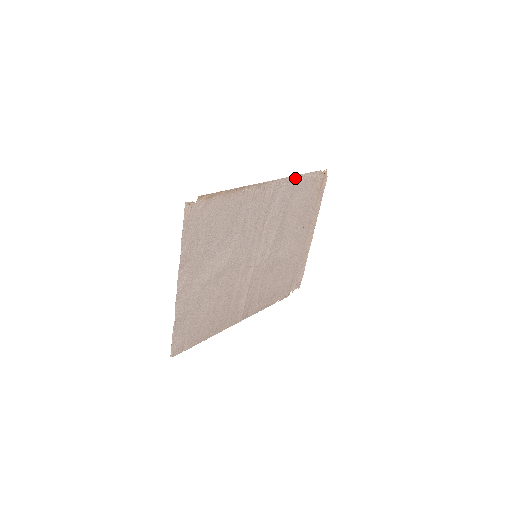
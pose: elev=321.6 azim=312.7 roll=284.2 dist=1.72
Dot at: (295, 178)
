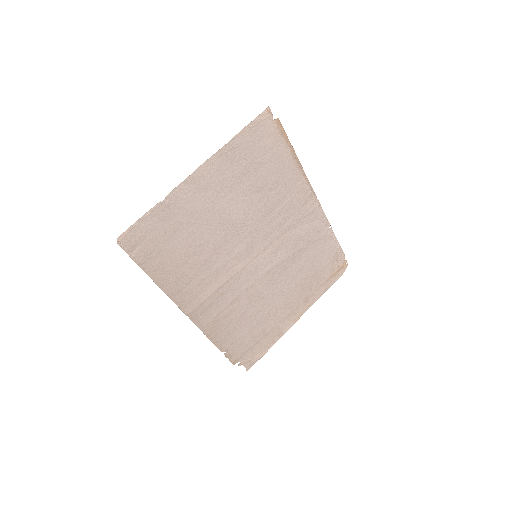
Dot at: (329, 229)
